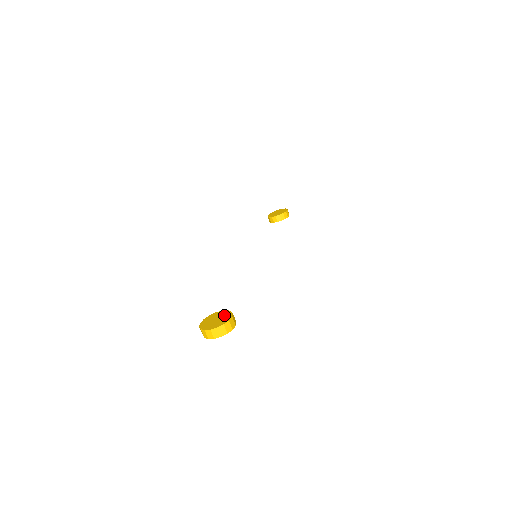
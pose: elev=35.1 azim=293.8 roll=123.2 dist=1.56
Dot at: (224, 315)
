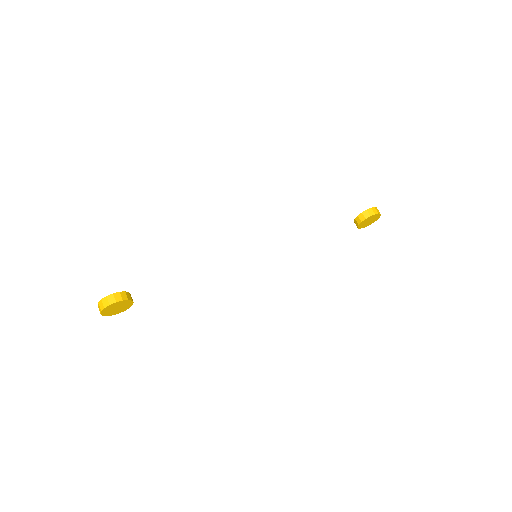
Dot at: occluded
